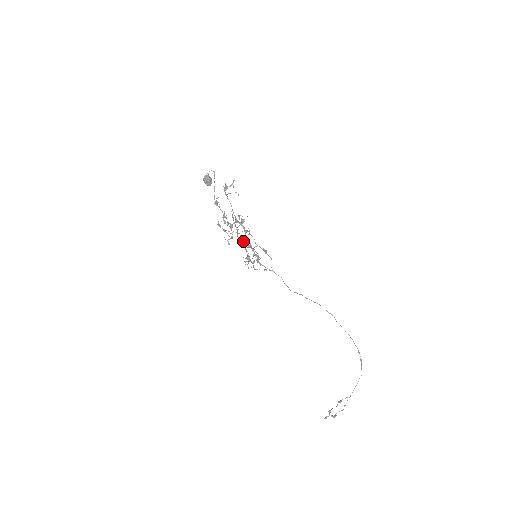
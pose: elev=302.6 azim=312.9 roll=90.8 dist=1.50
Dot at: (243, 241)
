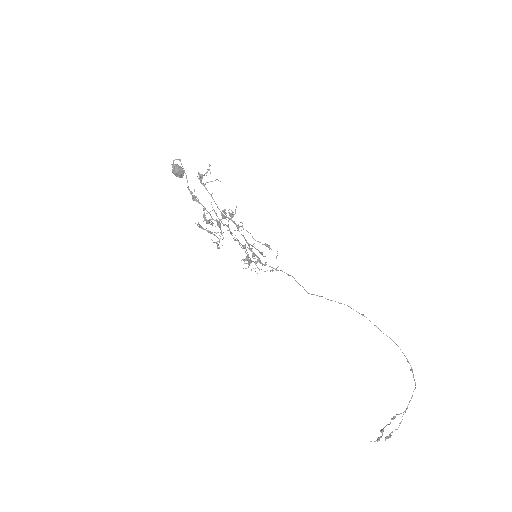
Dot at: (237, 239)
